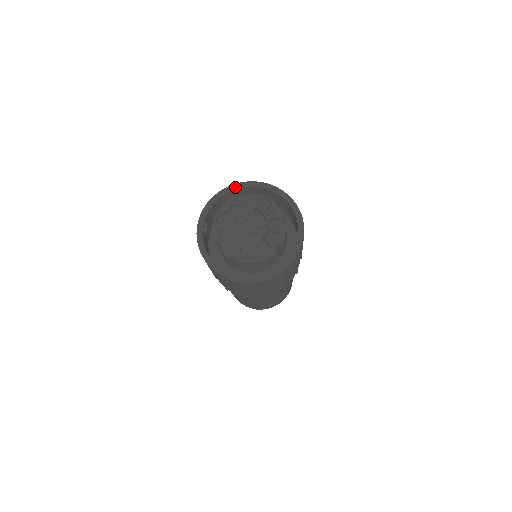
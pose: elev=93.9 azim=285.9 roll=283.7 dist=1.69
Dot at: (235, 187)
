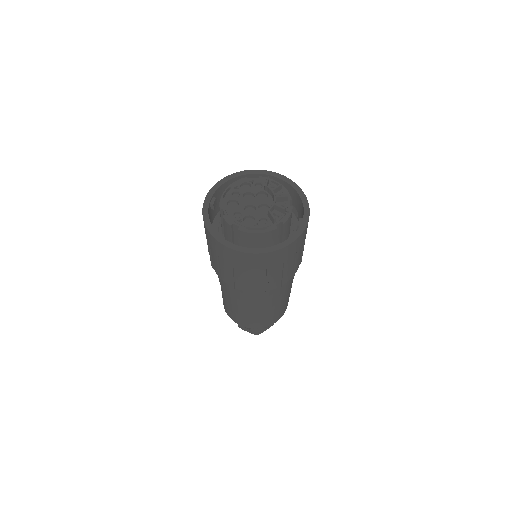
Dot at: (249, 172)
